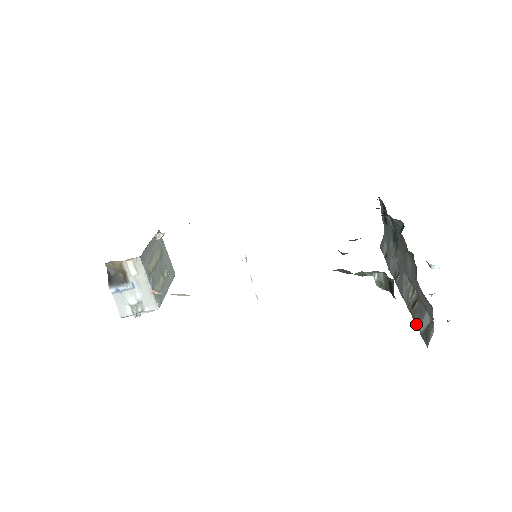
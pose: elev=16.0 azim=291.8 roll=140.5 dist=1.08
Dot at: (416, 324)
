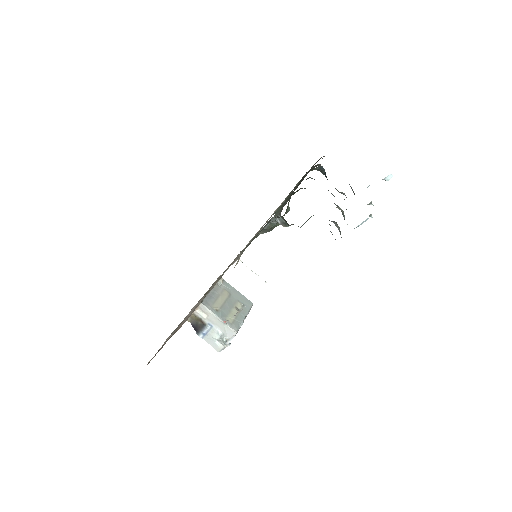
Dot at: occluded
